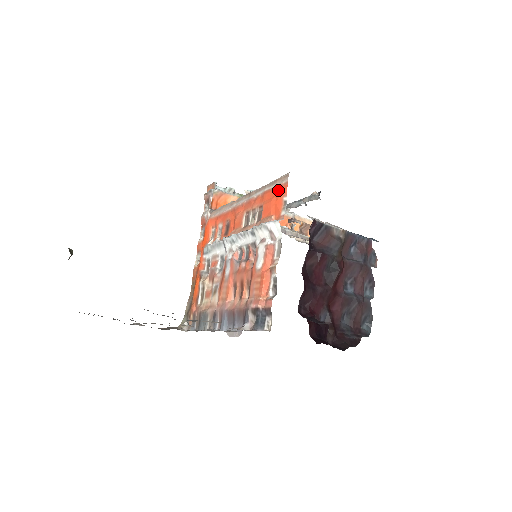
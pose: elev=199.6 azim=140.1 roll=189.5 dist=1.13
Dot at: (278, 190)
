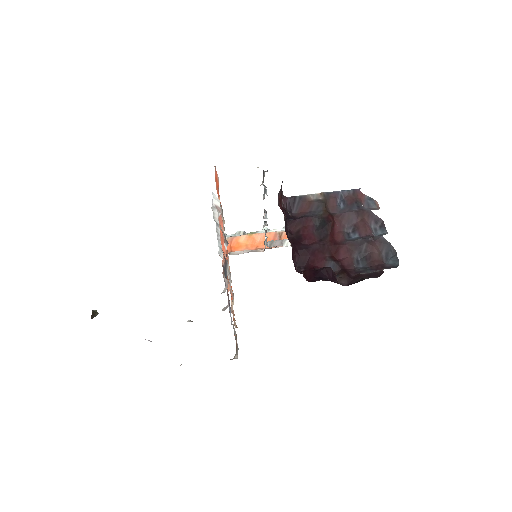
Dot at: (216, 179)
